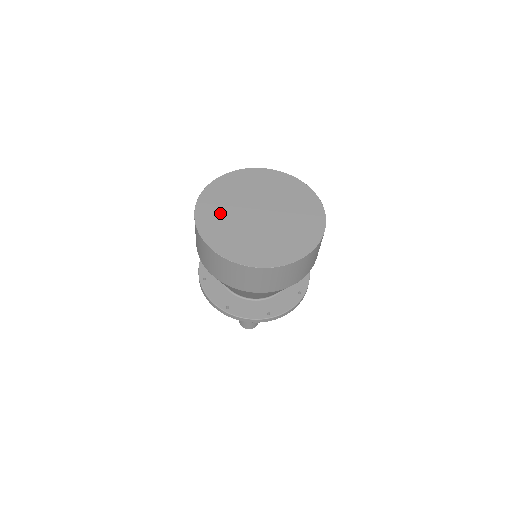
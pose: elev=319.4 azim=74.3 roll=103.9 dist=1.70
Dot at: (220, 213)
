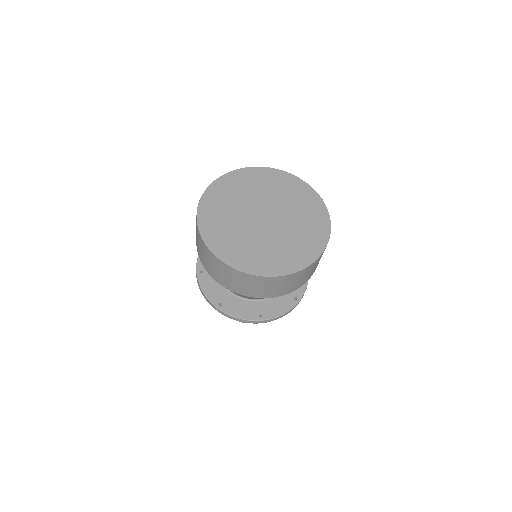
Dot at: (223, 212)
